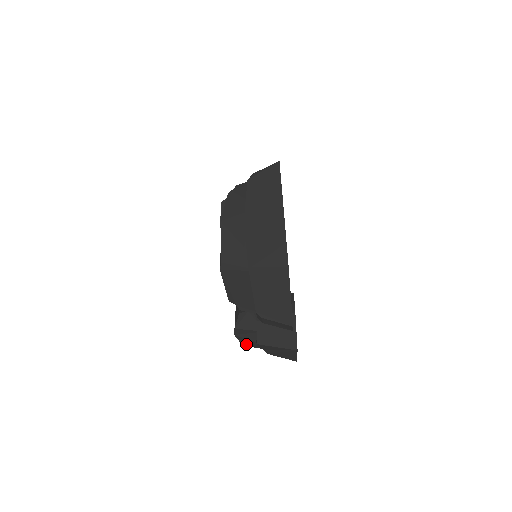
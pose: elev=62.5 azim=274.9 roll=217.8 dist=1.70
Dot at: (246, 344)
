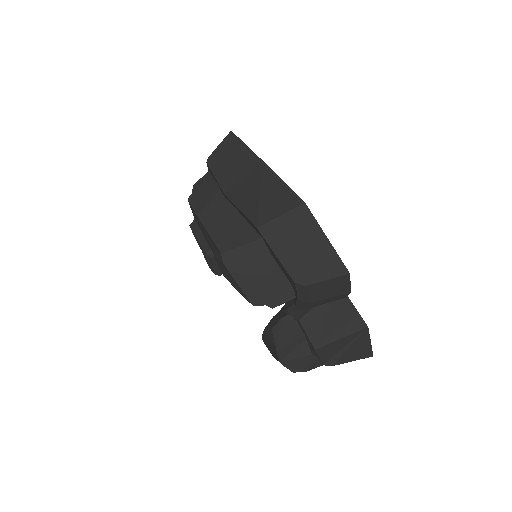
Dot at: (300, 370)
